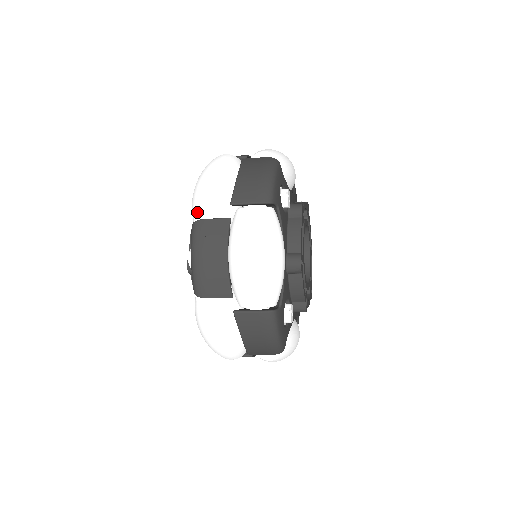
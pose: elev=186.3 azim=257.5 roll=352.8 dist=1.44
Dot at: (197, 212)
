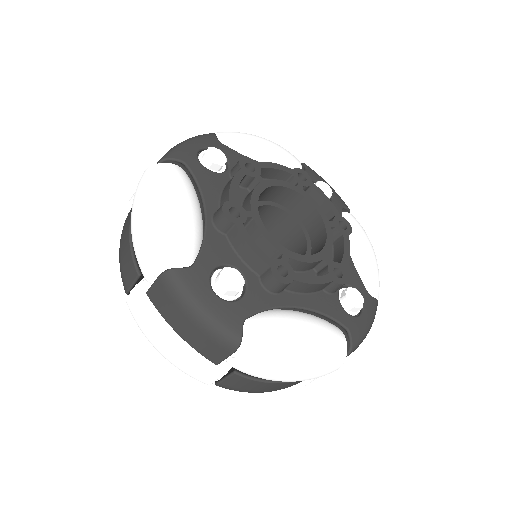
Dot at: (127, 212)
